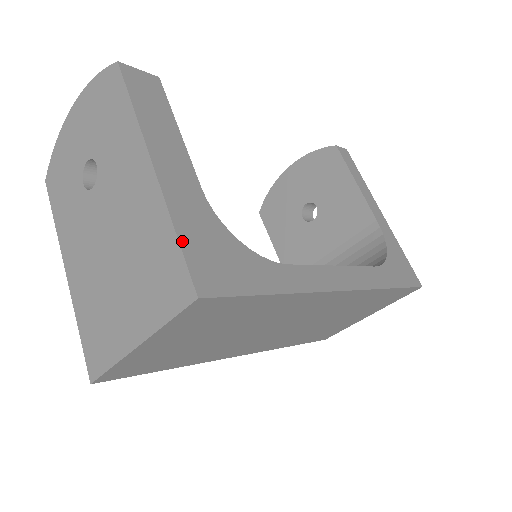
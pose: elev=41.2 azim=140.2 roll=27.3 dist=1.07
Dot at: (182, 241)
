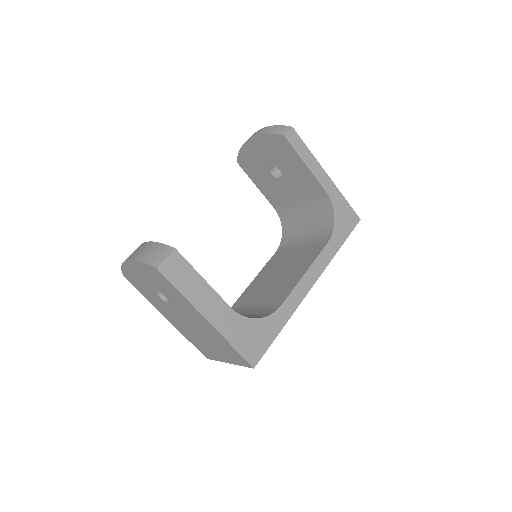
Dot at: (237, 349)
